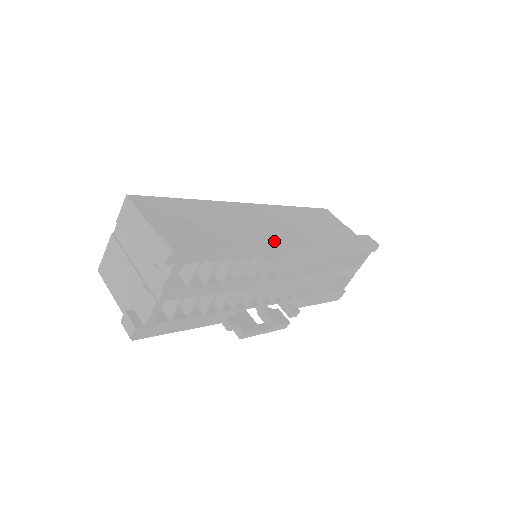
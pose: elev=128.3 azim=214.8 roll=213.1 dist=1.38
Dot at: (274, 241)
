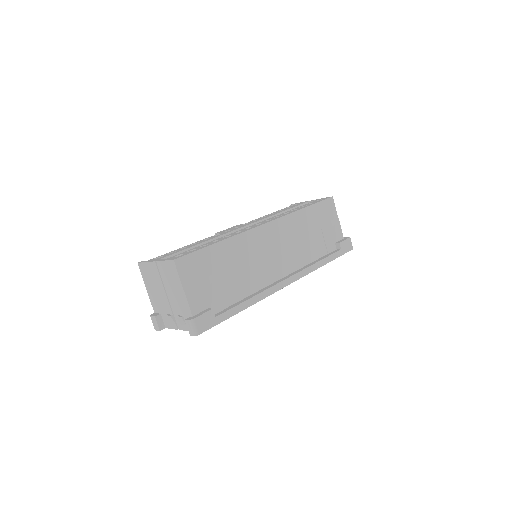
Dot at: (271, 274)
